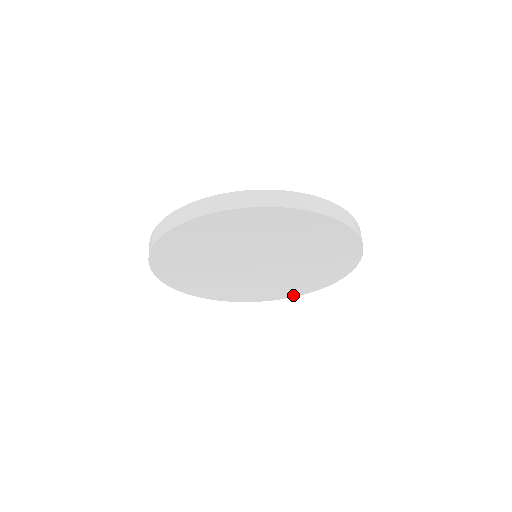
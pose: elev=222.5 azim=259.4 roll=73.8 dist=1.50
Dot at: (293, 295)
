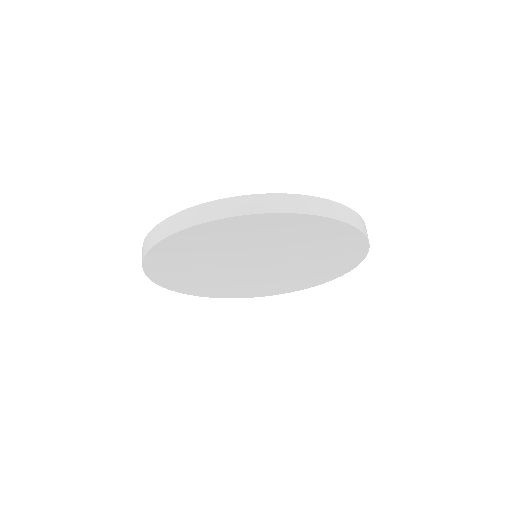
Dot at: (350, 267)
